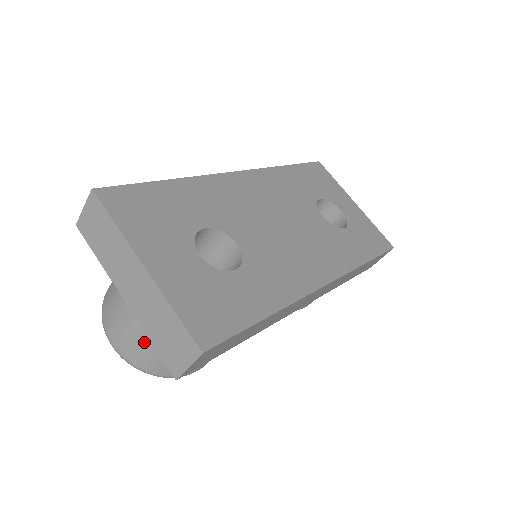
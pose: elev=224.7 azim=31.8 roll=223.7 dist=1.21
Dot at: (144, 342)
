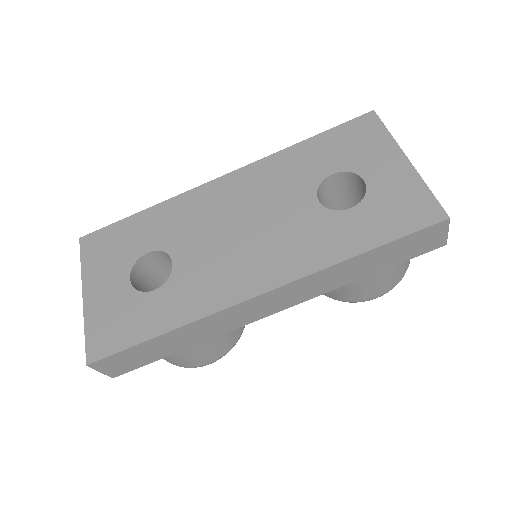
Dot at: occluded
